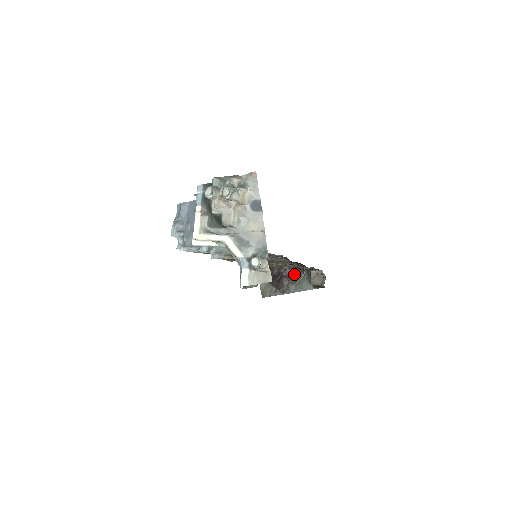
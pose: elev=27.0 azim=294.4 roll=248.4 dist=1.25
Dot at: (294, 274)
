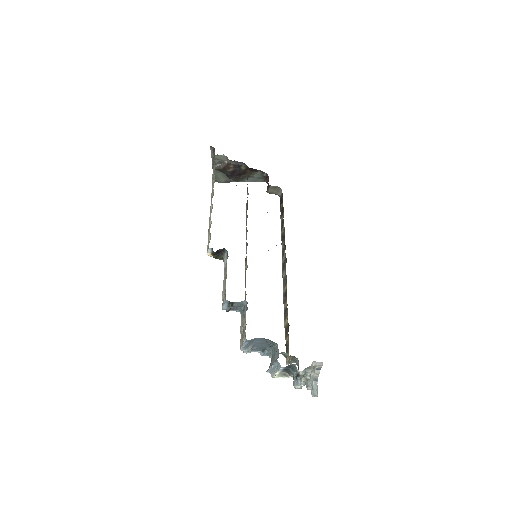
Dot at: (249, 172)
